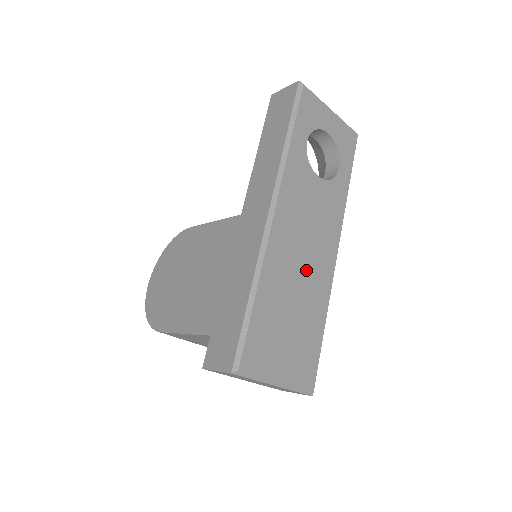
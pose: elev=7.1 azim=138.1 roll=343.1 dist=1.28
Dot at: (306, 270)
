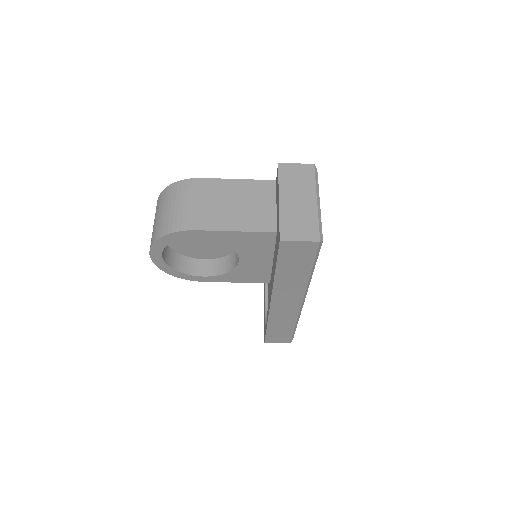
Dot at: occluded
